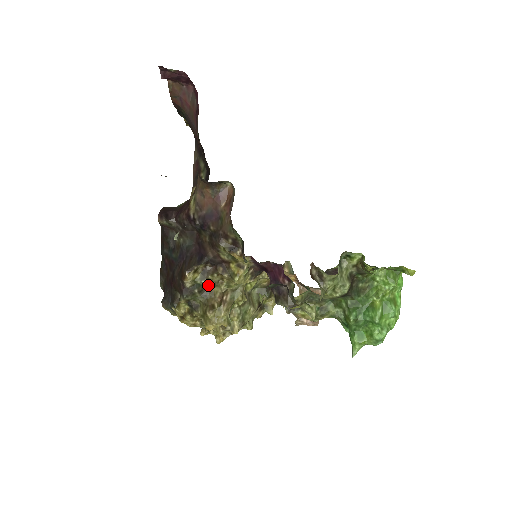
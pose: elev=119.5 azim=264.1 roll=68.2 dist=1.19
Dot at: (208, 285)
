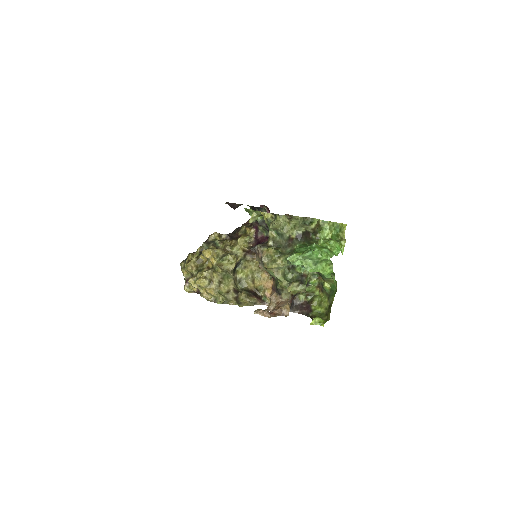
Dot at: (220, 246)
